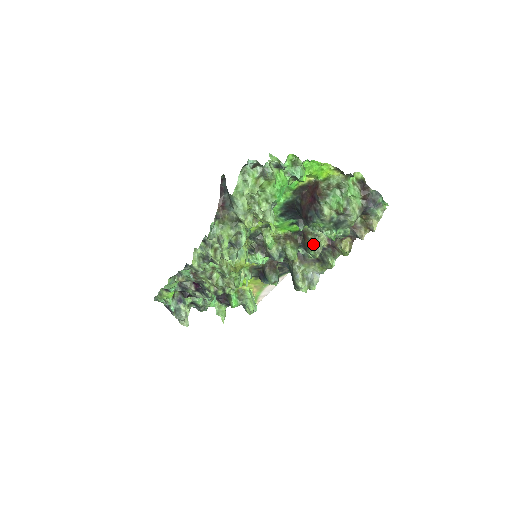
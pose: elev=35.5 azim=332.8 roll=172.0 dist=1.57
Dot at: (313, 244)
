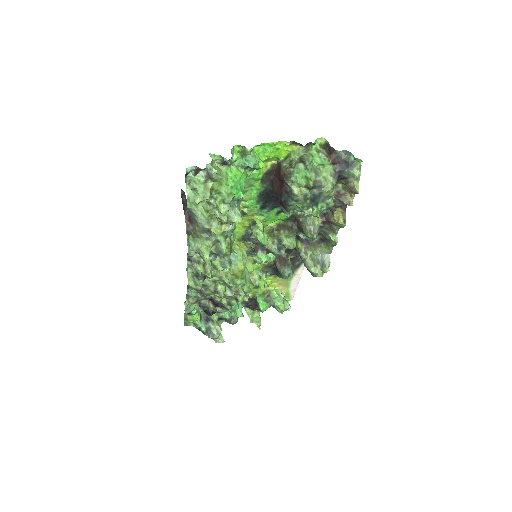
Dot at: (307, 226)
